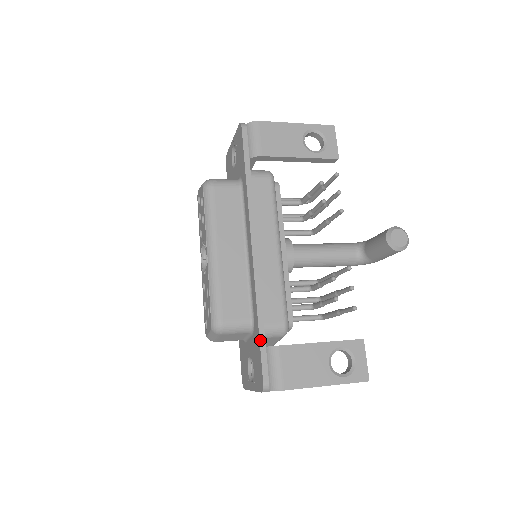
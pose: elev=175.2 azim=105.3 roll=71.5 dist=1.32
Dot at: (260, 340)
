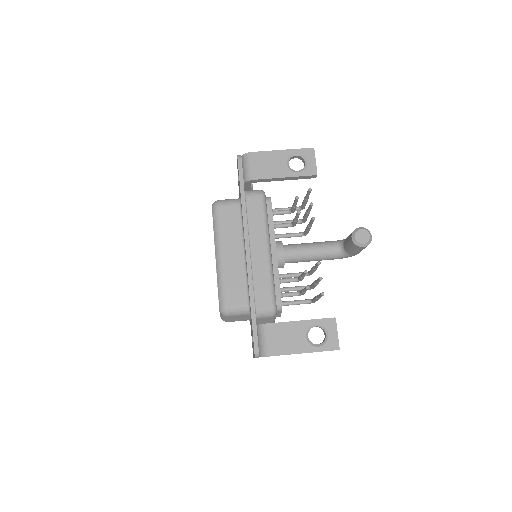
Dot at: (252, 320)
